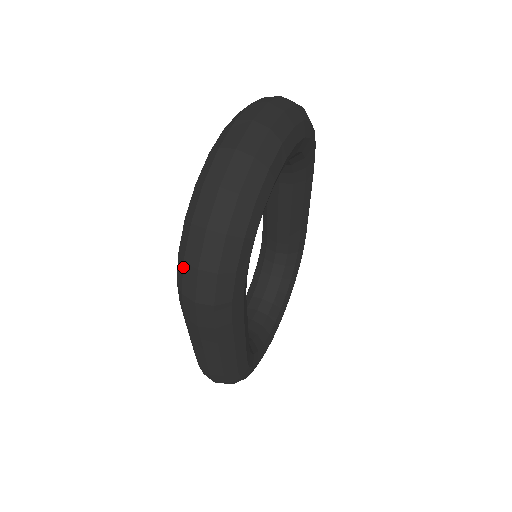
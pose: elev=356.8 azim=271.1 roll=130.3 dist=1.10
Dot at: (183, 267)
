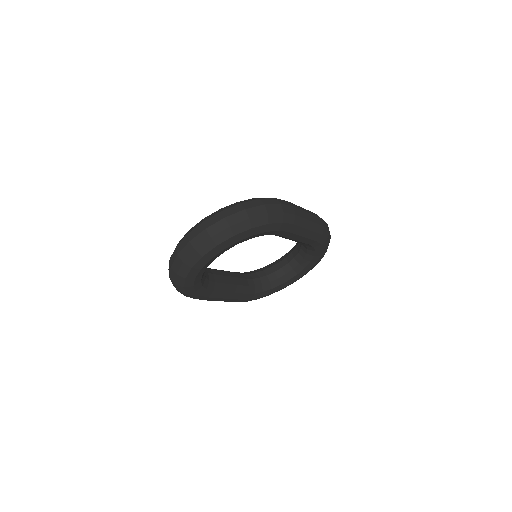
Dot at: occluded
